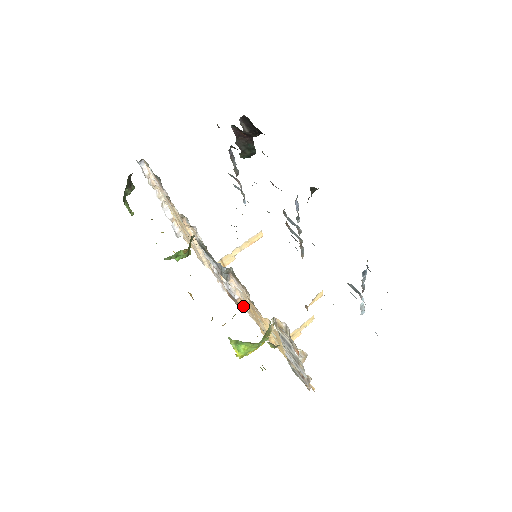
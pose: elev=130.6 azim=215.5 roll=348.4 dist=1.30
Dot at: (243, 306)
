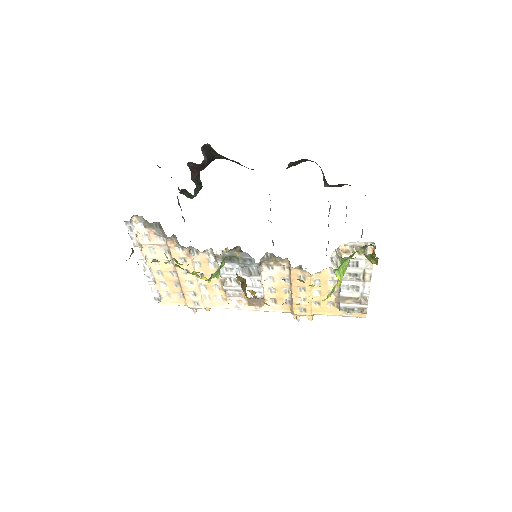
Dot at: (264, 307)
